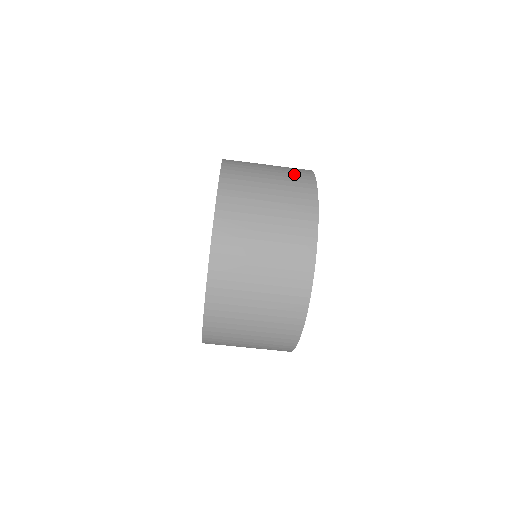
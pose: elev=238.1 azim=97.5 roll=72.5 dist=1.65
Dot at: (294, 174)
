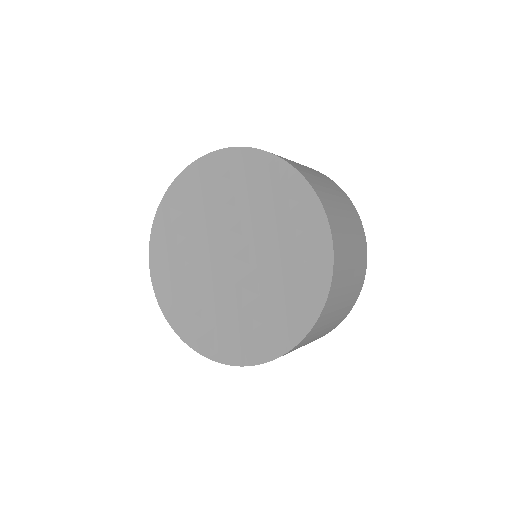
Dot at: (359, 275)
